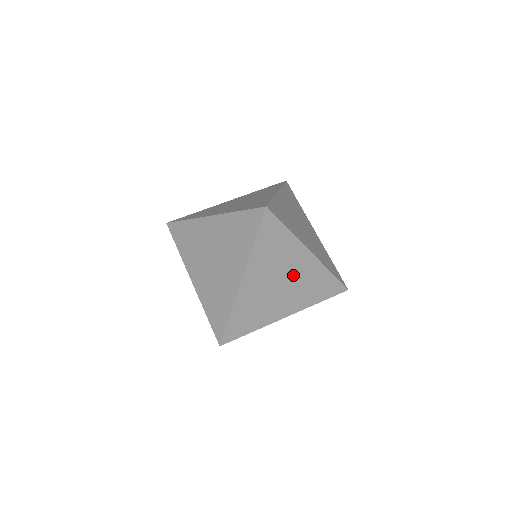
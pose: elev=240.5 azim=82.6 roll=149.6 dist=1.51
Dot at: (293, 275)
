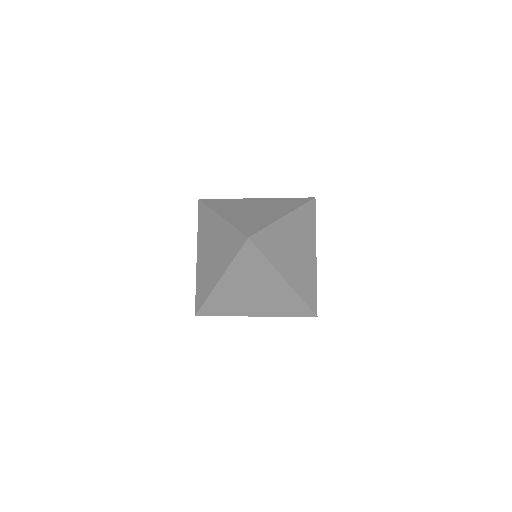
Dot at: (303, 255)
